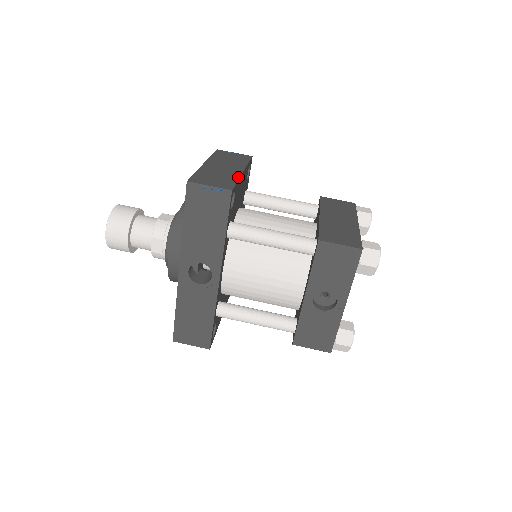
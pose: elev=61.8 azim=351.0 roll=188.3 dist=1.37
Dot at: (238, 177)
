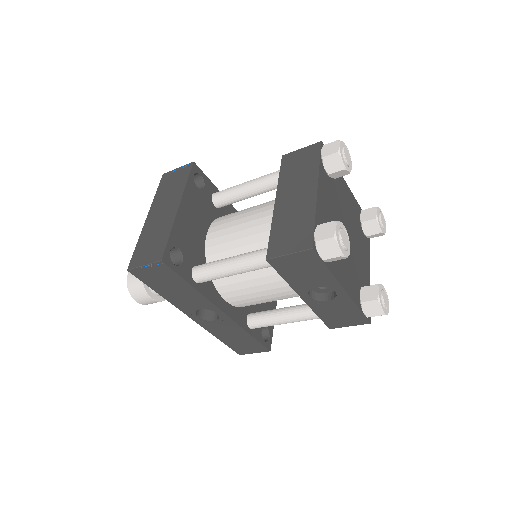
Dot at: (171, 225)
